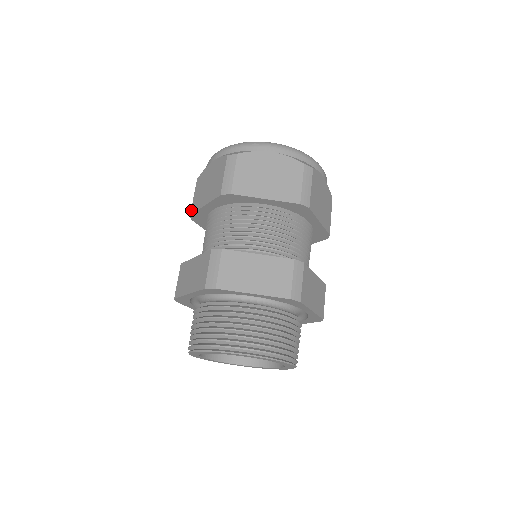
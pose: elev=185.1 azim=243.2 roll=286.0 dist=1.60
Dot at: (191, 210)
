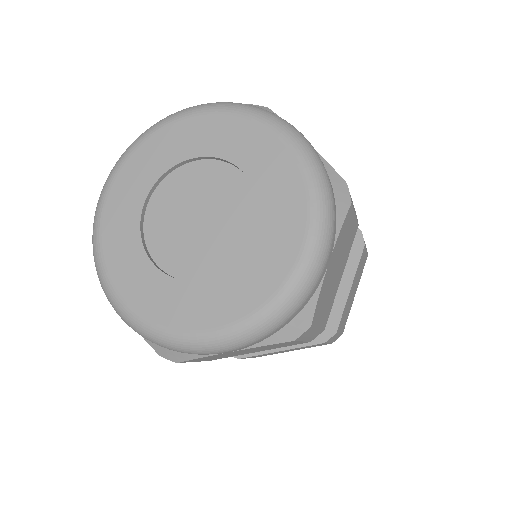
Dot at: occluded
